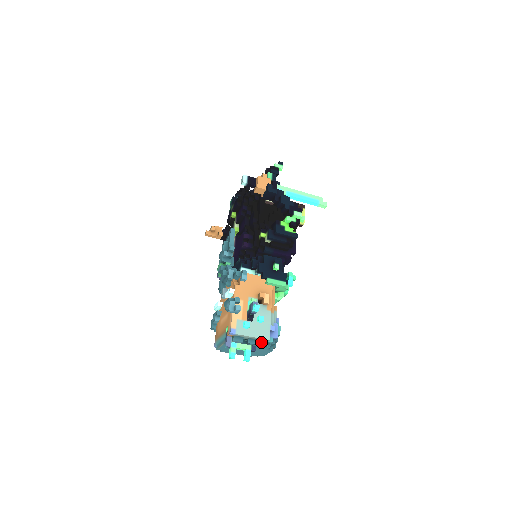
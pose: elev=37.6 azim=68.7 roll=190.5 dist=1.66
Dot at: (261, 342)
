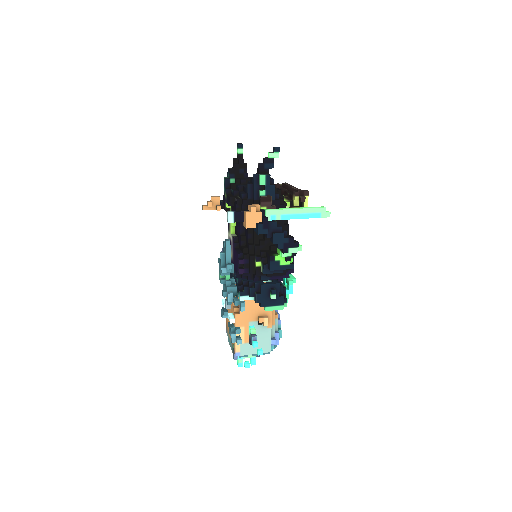
Dot at: (264, 352)
